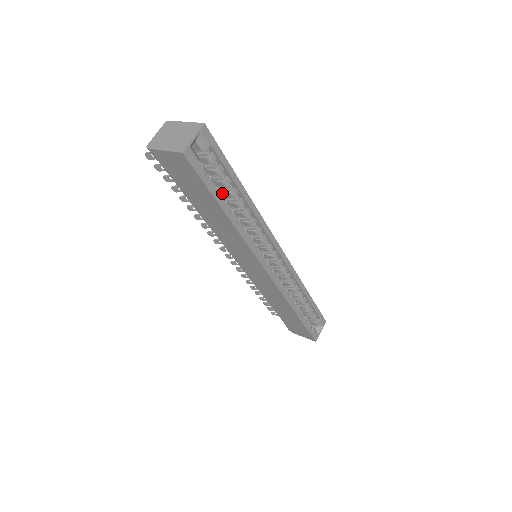
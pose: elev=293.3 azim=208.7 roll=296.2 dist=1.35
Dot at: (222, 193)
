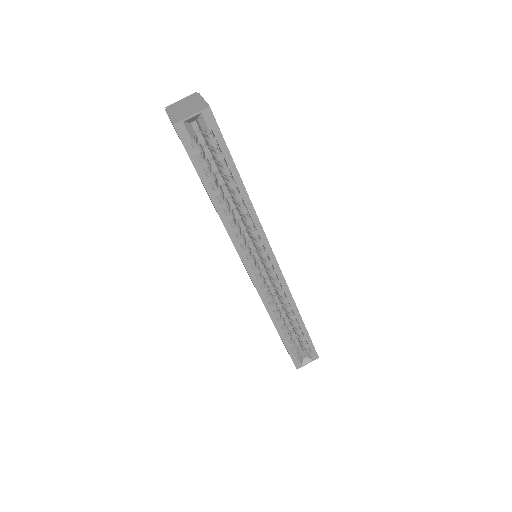
Dot at: (224, 180)
